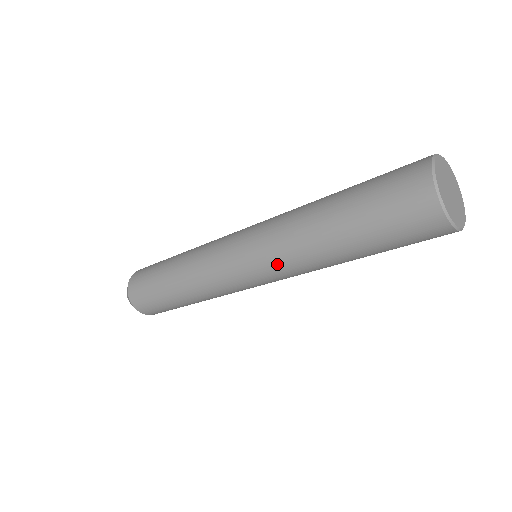
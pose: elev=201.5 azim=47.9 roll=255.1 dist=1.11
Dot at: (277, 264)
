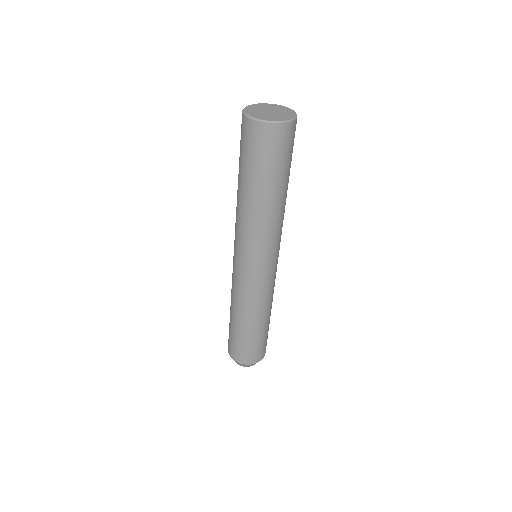
Dot at: (262, 243)
